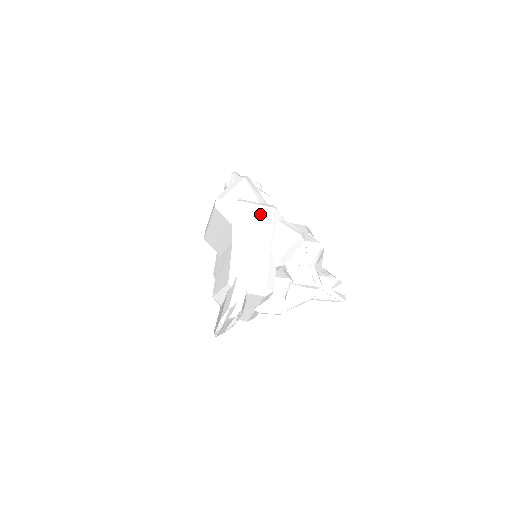
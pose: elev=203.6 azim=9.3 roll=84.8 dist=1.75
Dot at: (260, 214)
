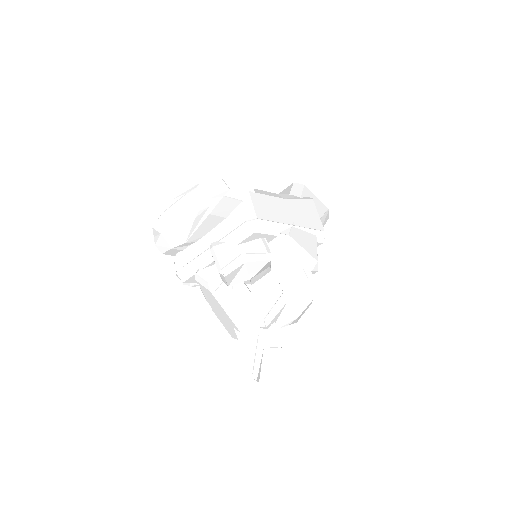
Dot at: (313, 217)
